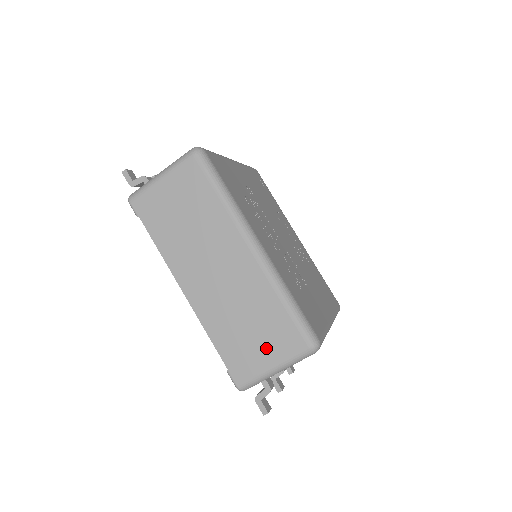
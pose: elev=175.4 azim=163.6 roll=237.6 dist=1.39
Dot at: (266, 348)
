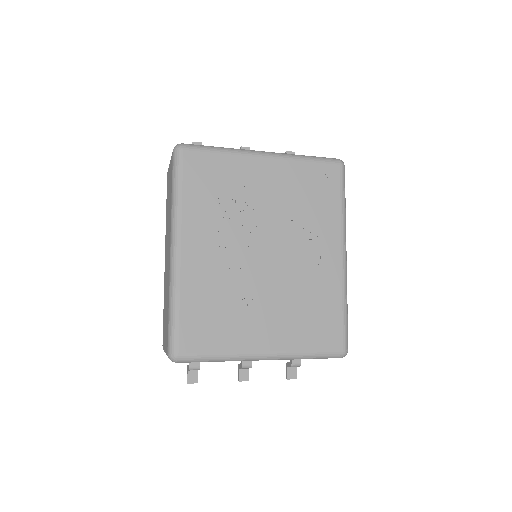
Dot at: (165, 333)
